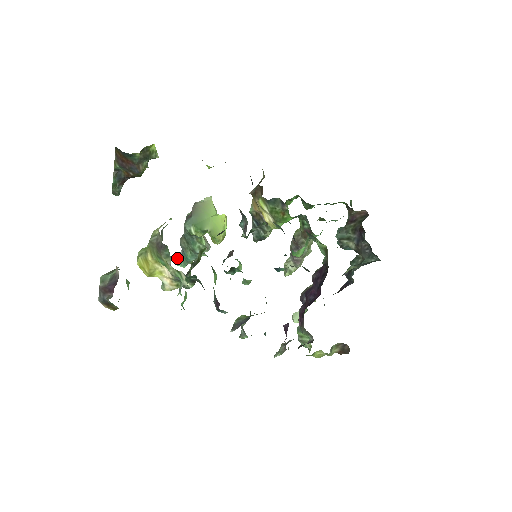
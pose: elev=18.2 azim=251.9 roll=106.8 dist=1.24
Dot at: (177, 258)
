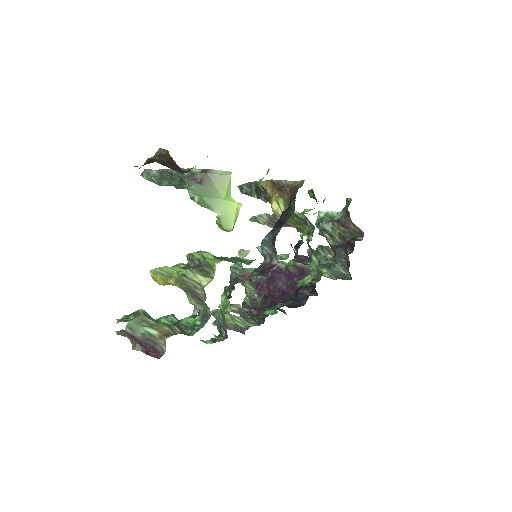
Dot at: (146, 172)
